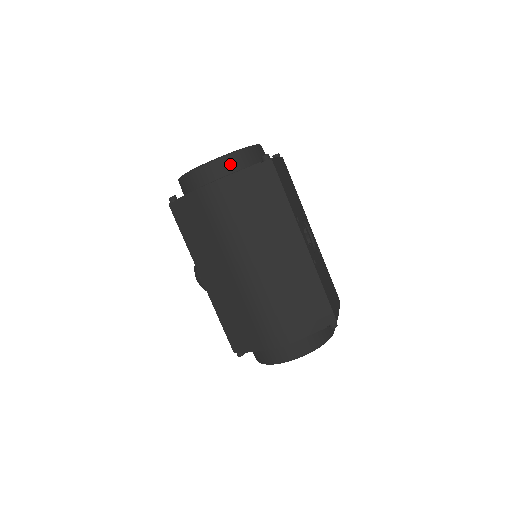
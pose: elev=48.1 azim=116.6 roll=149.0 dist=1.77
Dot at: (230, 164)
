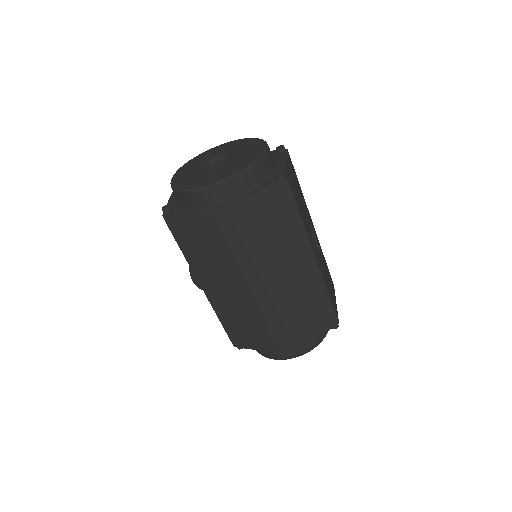
Dot at: (240, 185)
